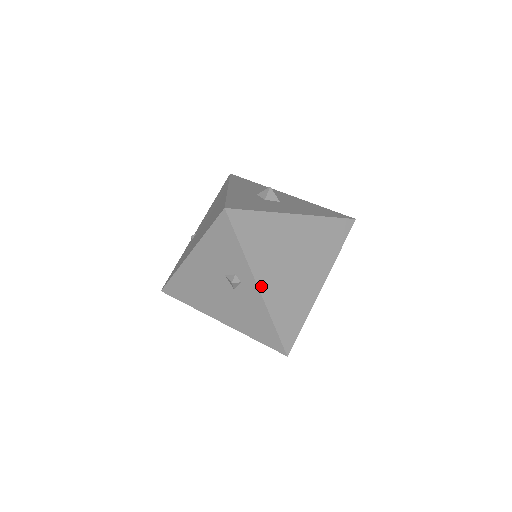
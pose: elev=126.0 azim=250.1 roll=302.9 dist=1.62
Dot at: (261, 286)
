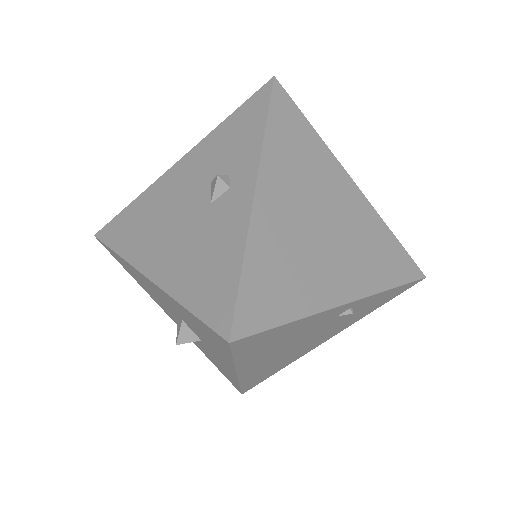
Dot at: (260, 194)
